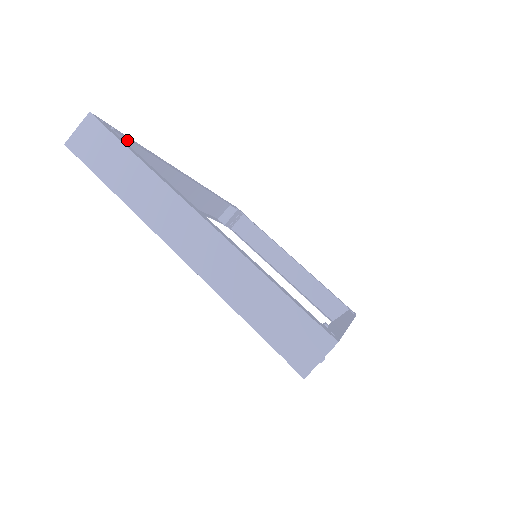
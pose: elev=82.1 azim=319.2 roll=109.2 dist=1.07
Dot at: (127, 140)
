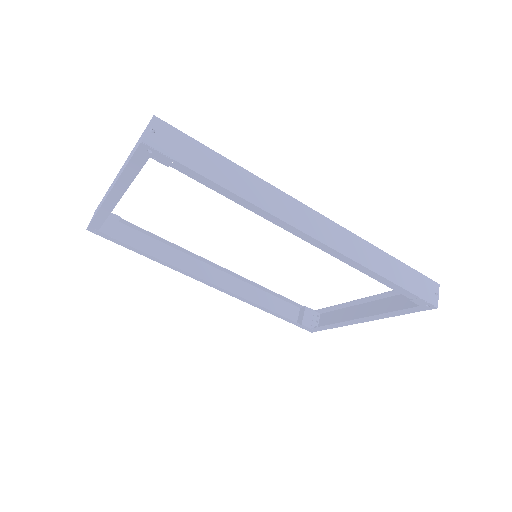
Dot at: (134, 231)
